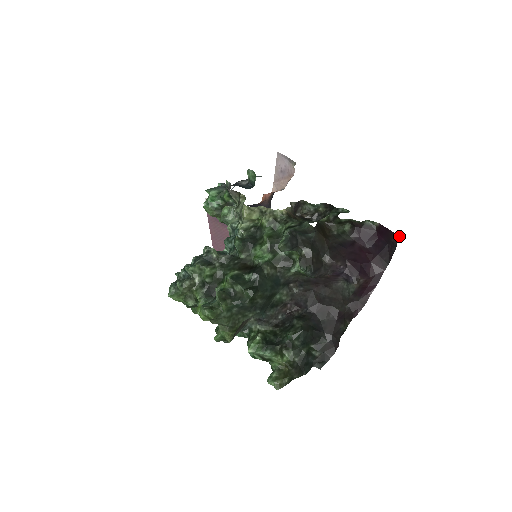
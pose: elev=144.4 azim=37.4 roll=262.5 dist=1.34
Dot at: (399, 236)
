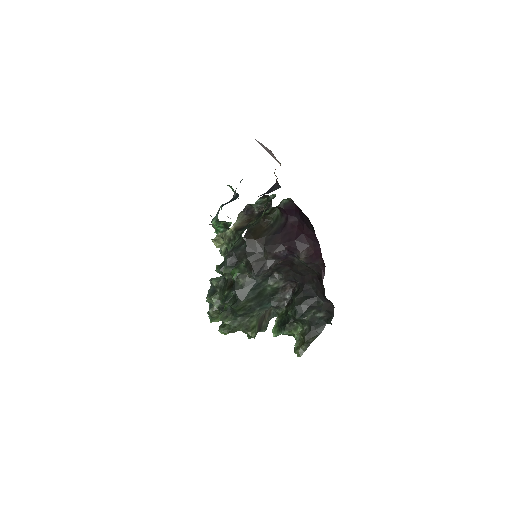
Dot at: occluded
